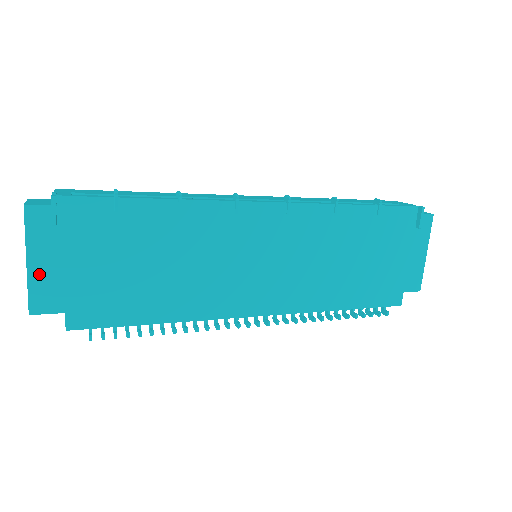
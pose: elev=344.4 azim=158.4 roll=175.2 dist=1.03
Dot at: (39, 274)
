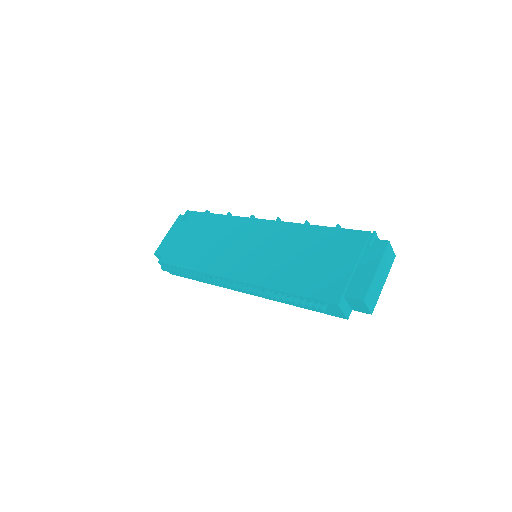
Dot at: (167, 239)
